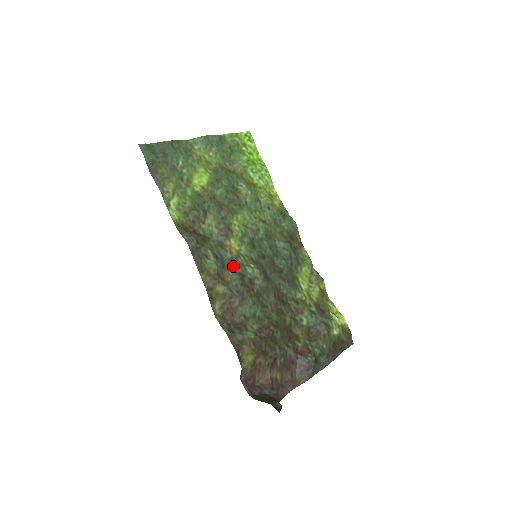
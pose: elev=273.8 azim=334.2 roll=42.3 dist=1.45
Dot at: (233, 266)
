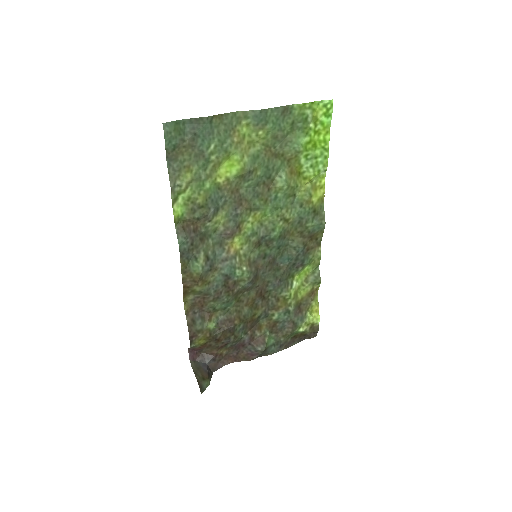
Dot at: (223, 268)
